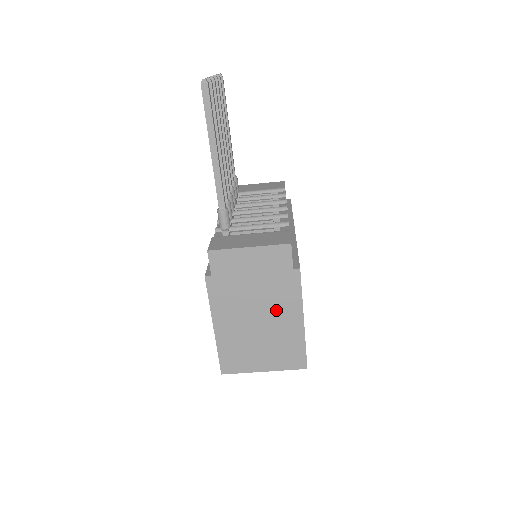
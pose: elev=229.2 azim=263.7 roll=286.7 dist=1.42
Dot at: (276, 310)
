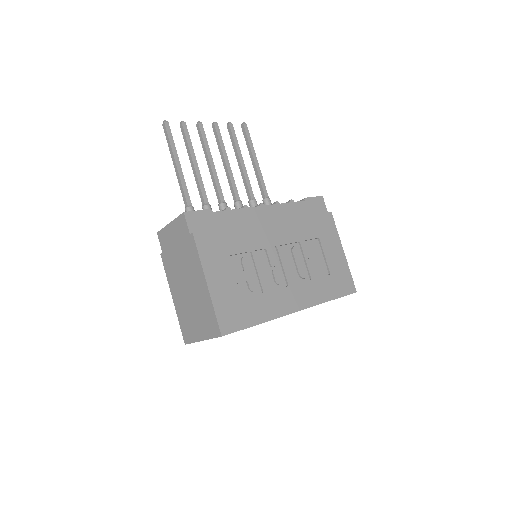
Dot at: (192, 276)
